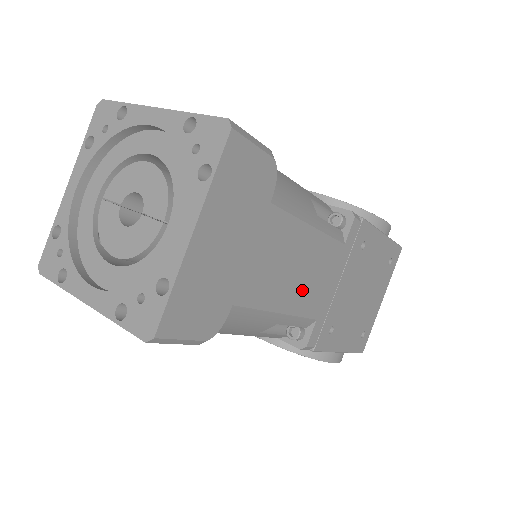
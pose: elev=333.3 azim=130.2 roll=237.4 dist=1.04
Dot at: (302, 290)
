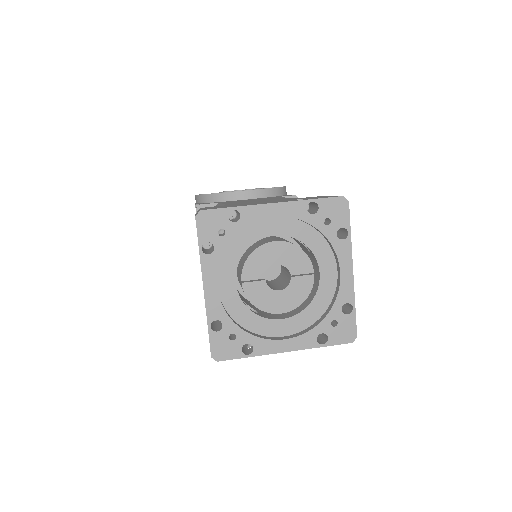
Dot at: occluded
